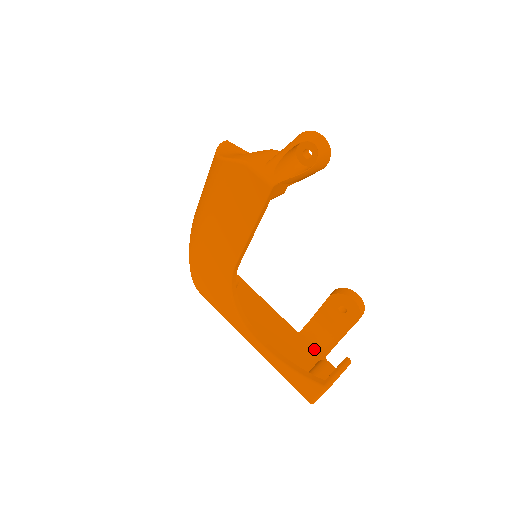
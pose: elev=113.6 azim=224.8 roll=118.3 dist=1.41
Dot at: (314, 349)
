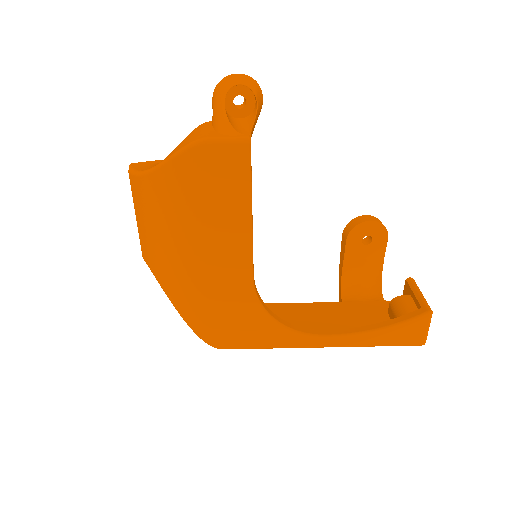
Dot at: (369, 302)
